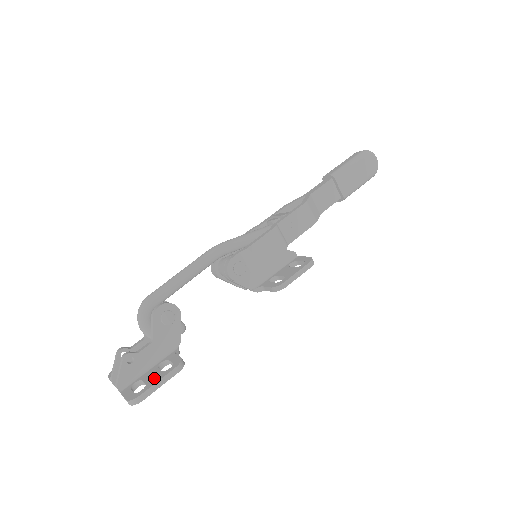
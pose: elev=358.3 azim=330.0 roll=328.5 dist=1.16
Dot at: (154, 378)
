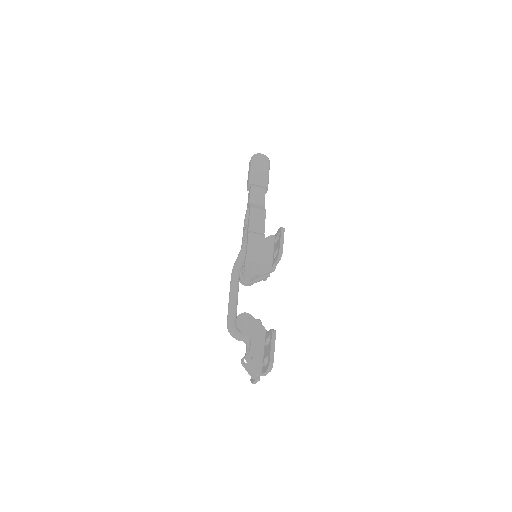
Dot at: (268, 350)
